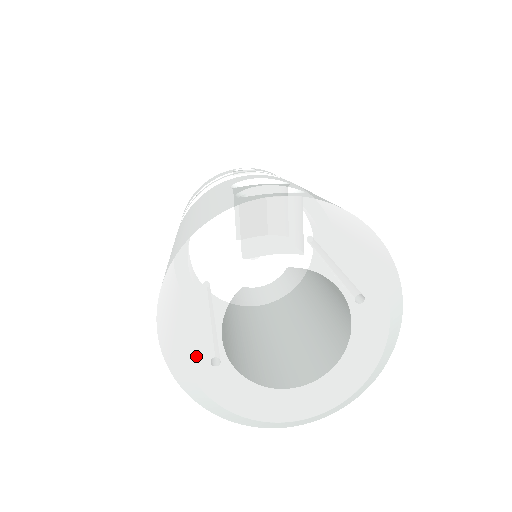
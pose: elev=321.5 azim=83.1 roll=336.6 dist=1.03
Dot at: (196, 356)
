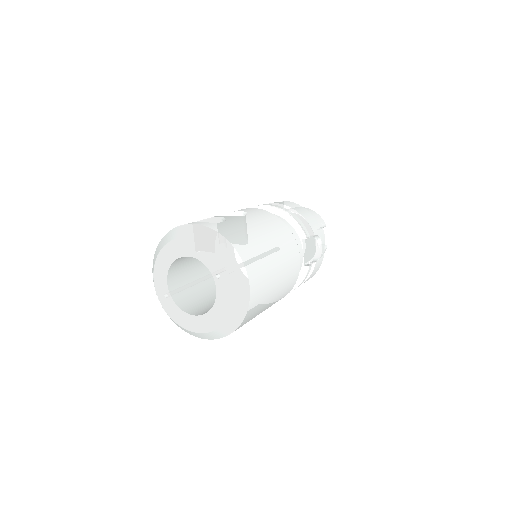
Dot at: (159, 292)
